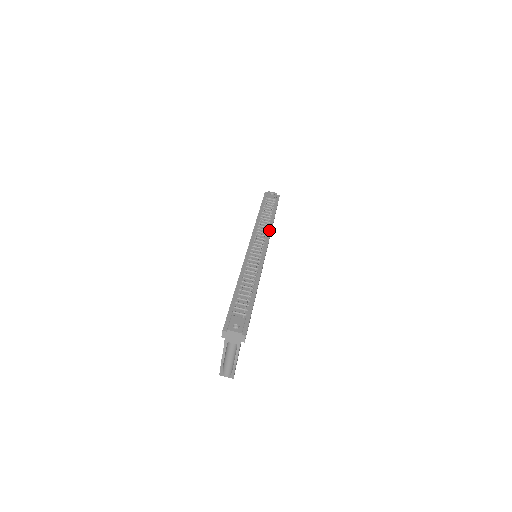
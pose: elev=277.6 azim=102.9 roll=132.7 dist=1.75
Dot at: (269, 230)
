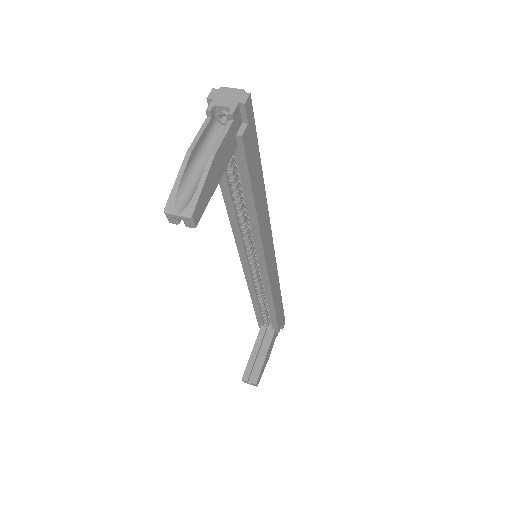
Dot at: occluded
